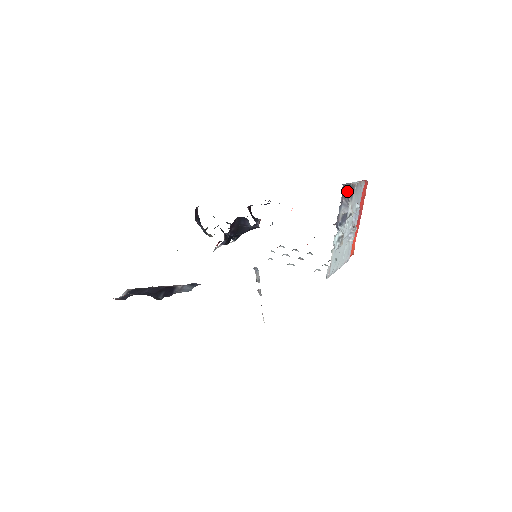
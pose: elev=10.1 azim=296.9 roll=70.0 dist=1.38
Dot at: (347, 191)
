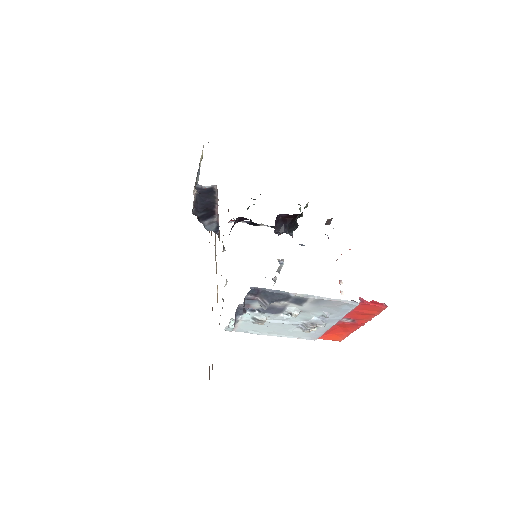
Dot at: (270, 296)
